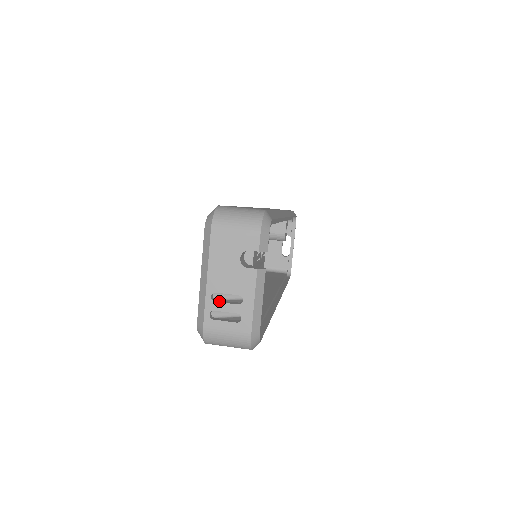
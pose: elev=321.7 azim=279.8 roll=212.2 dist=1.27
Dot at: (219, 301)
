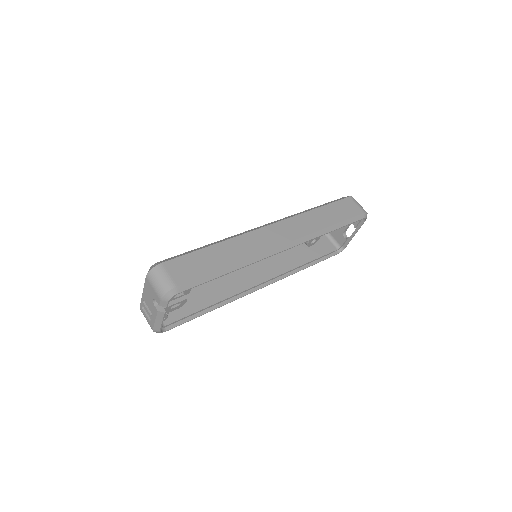
Dot at: (146, 305)
